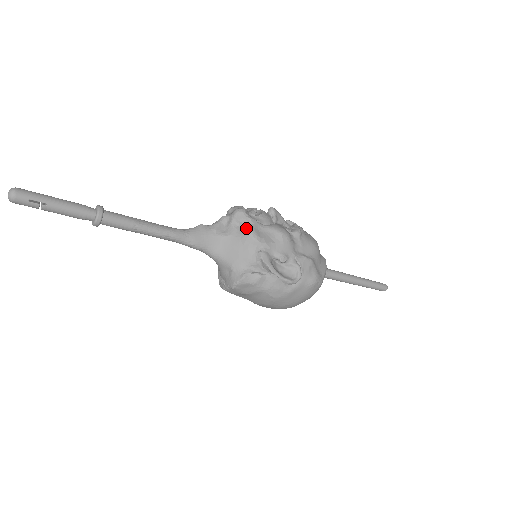
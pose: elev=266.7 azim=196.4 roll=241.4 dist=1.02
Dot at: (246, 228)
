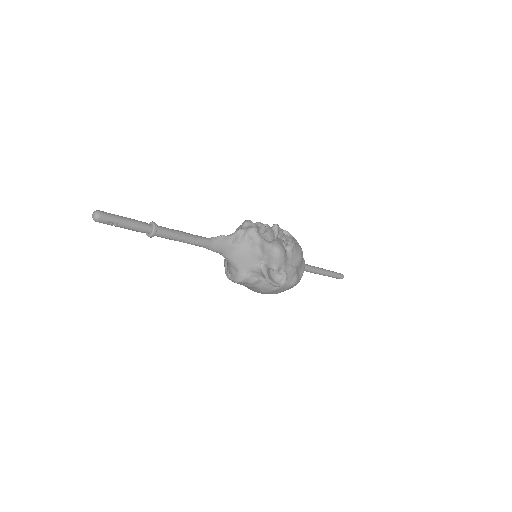
Dot at: (255, 245)
